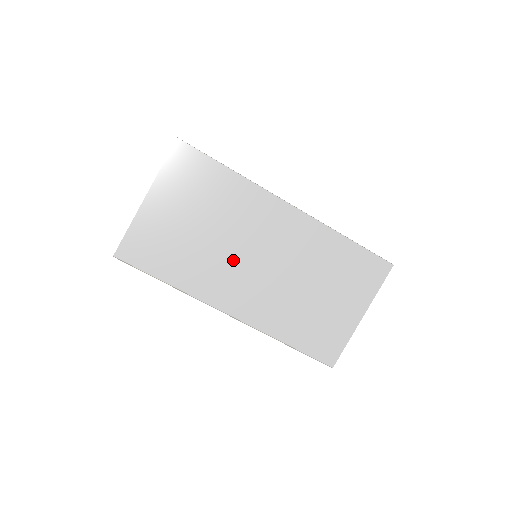
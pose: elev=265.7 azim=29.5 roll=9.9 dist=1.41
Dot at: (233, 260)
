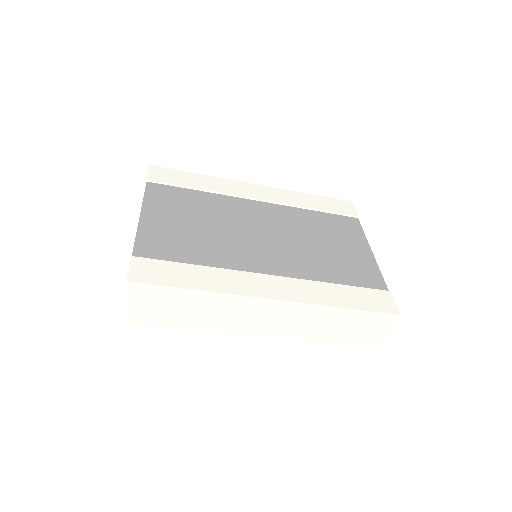
Dot at: (241, 239)
